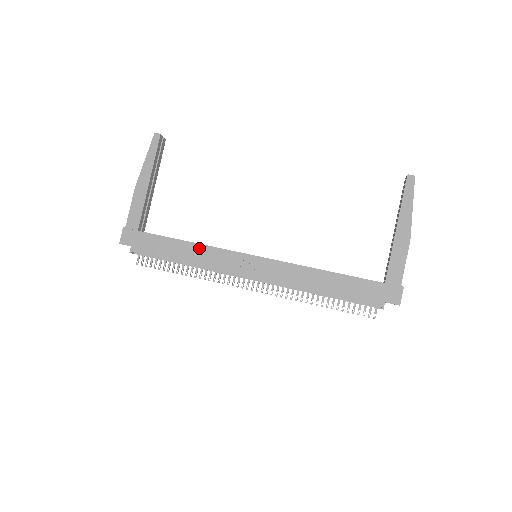
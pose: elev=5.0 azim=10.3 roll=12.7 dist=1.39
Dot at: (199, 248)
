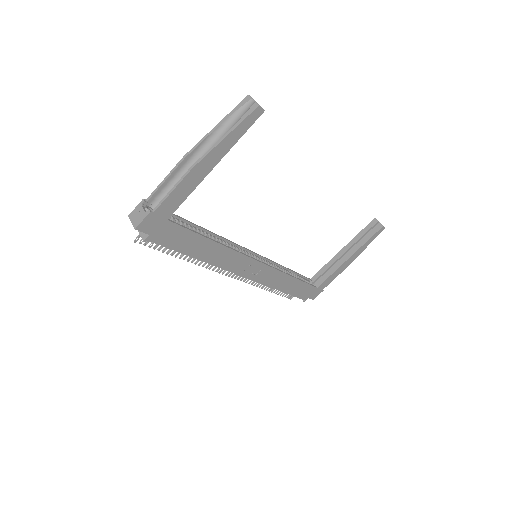
Dot at: (221, 249)
